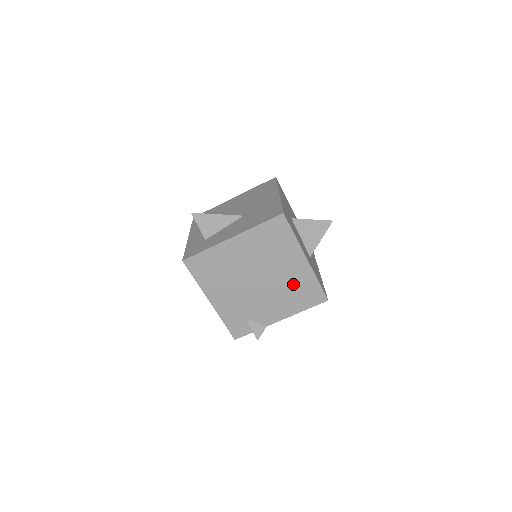
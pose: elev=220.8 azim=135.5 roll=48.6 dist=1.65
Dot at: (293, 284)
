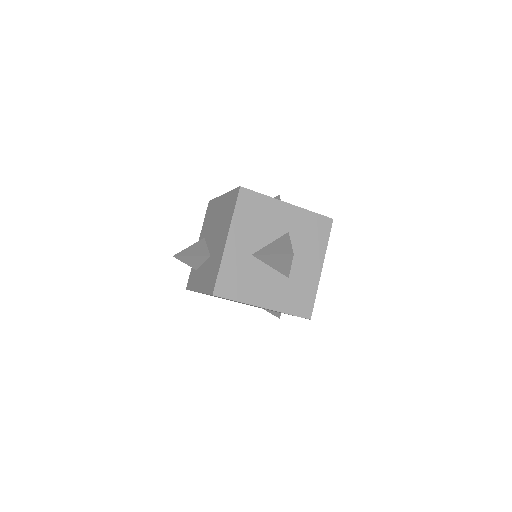
Dot at: occluded
